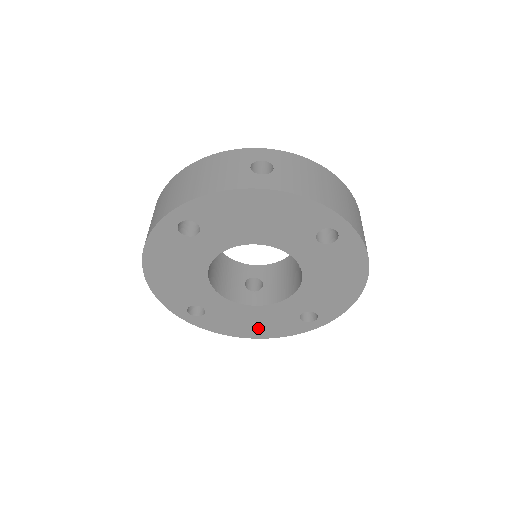
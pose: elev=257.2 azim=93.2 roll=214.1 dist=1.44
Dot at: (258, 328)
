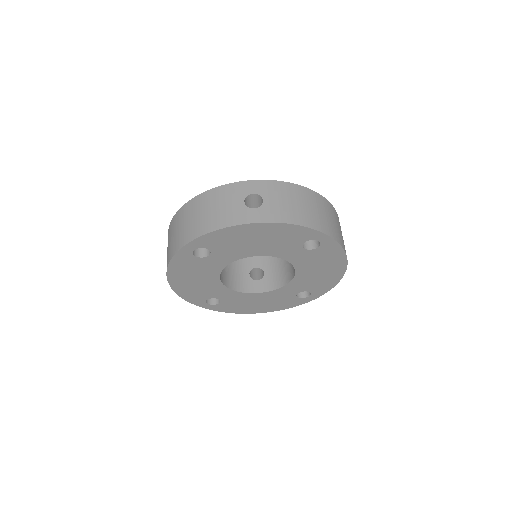
Dot at: (264, 306)
